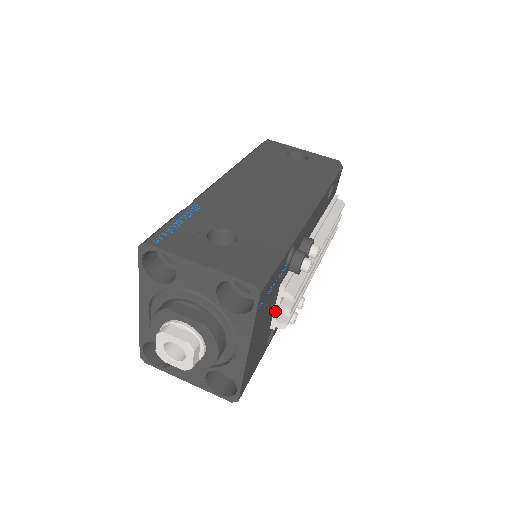
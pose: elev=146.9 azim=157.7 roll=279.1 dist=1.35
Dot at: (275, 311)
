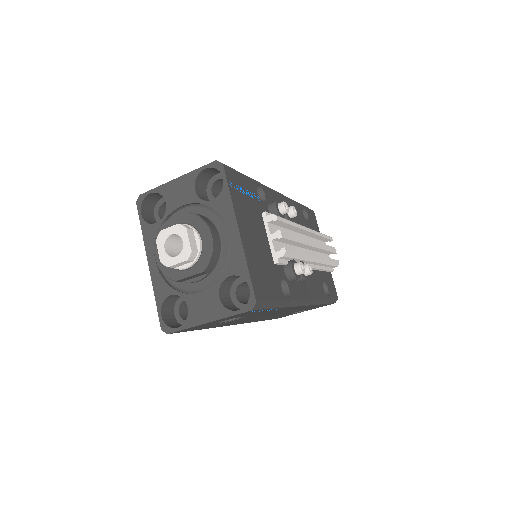
Dot at: (270, 242)
